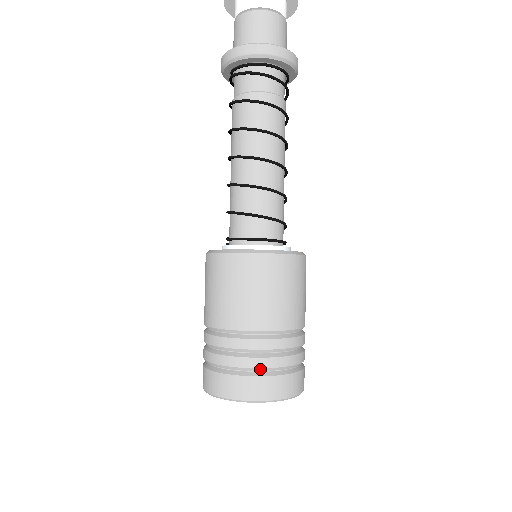
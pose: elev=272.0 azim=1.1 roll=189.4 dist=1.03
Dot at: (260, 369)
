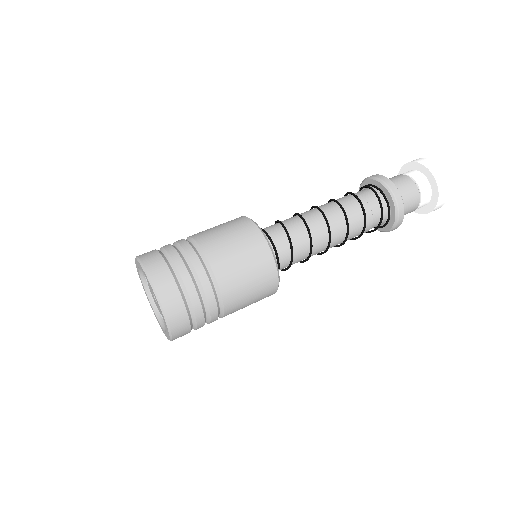
Dot at: (181, 279)
